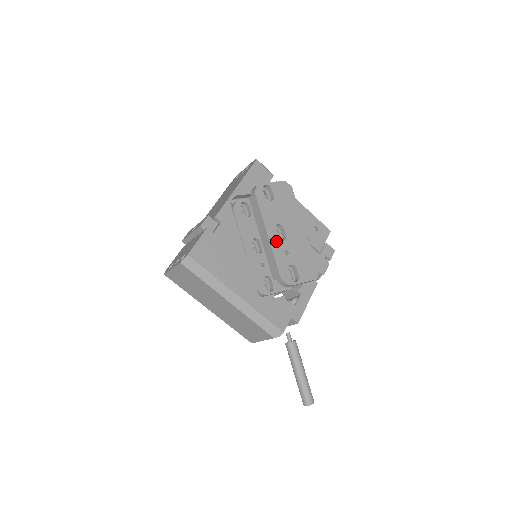
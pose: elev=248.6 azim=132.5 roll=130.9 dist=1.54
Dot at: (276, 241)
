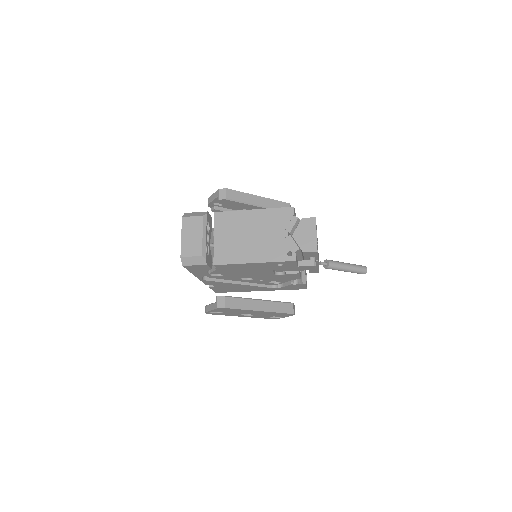
Dot at: (249, 316)
